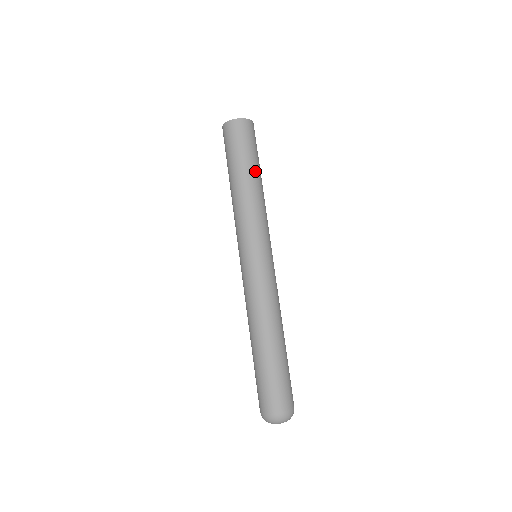
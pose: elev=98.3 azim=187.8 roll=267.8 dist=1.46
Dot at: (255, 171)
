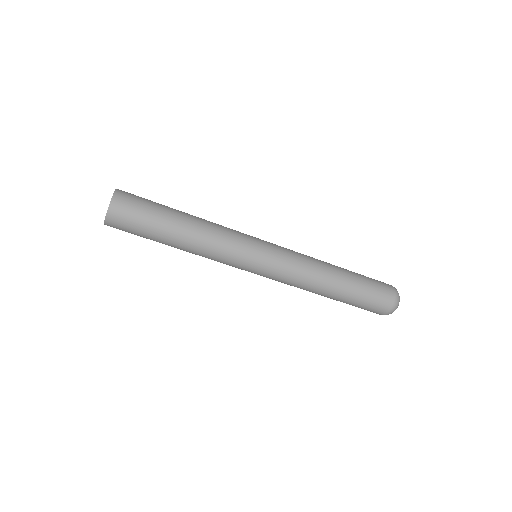
Dot at: (168, 243)
